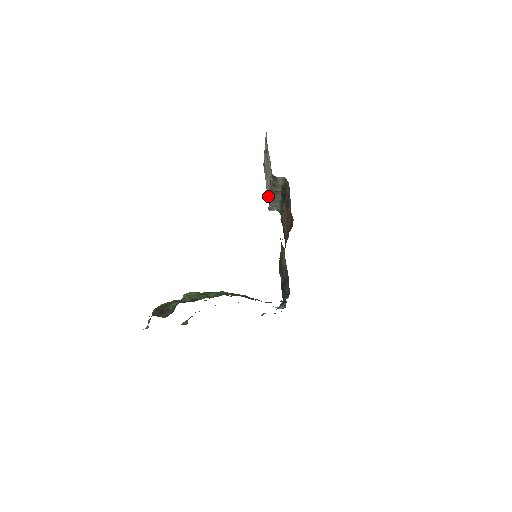
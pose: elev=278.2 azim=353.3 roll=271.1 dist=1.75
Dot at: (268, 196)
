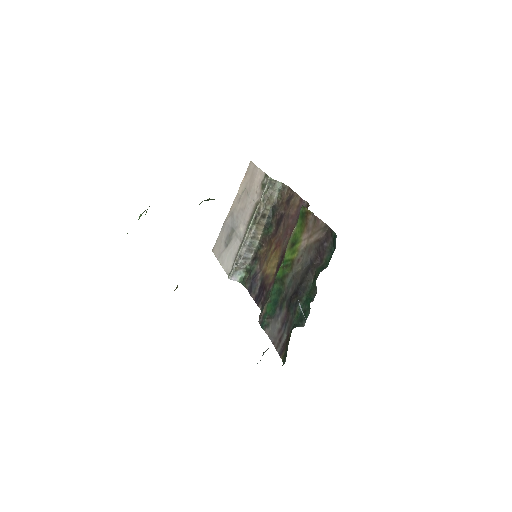
Dot at: (230, 260)
